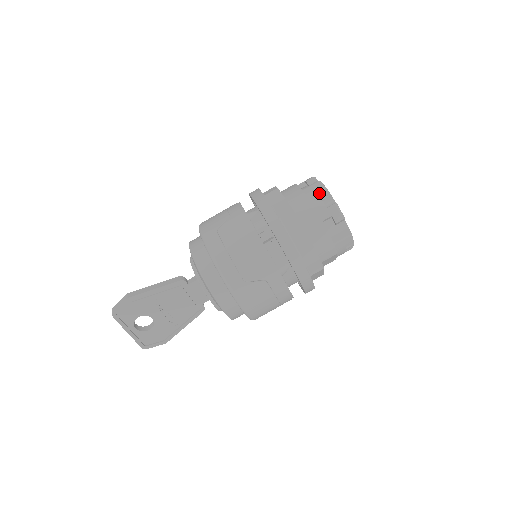
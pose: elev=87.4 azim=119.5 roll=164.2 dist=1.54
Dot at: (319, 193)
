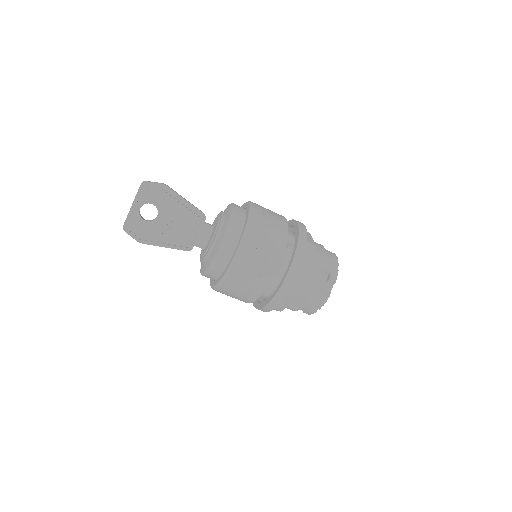
Dot at: (333, 257)
